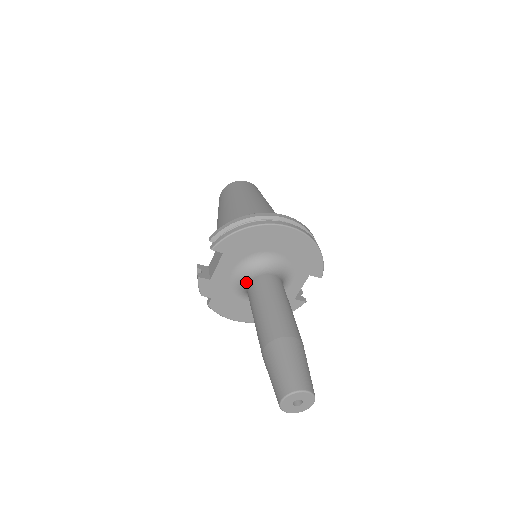
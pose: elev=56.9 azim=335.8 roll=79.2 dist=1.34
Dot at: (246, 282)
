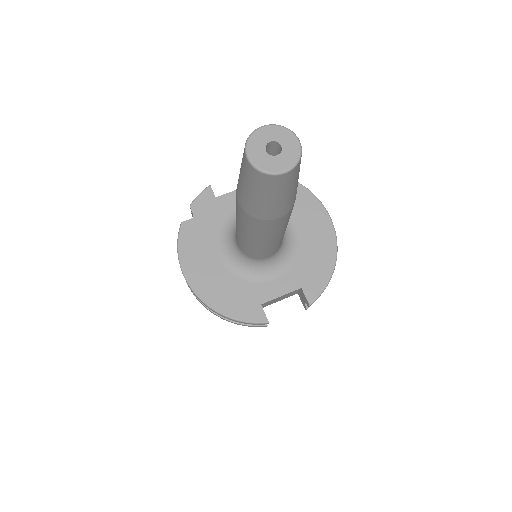
Dot at: occluded
